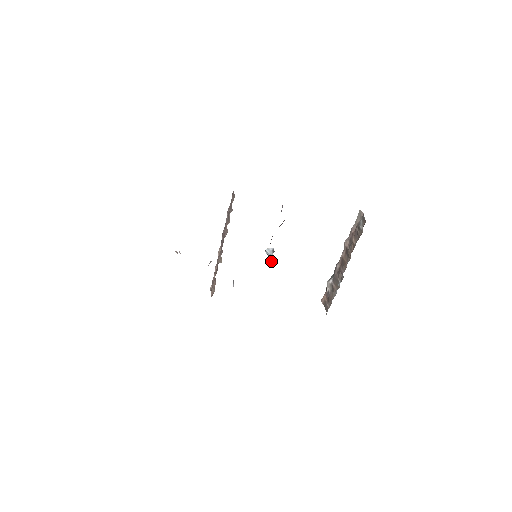
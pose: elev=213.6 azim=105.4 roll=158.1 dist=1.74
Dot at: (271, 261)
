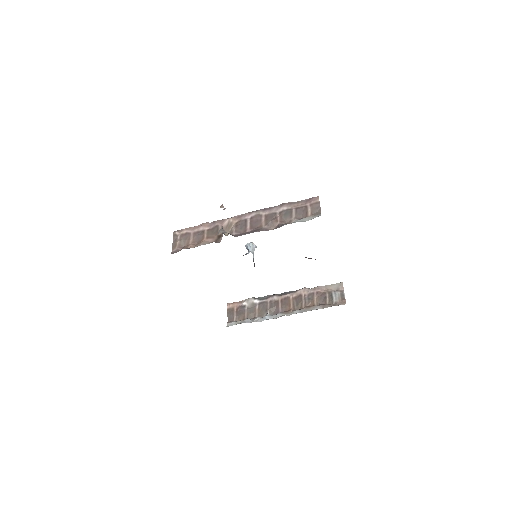
Dot at: (254, 264)
